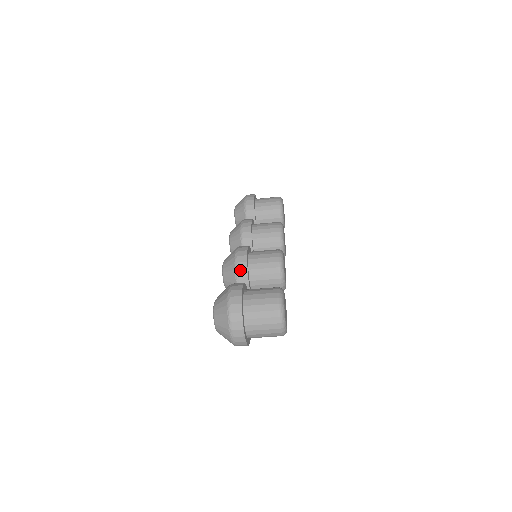
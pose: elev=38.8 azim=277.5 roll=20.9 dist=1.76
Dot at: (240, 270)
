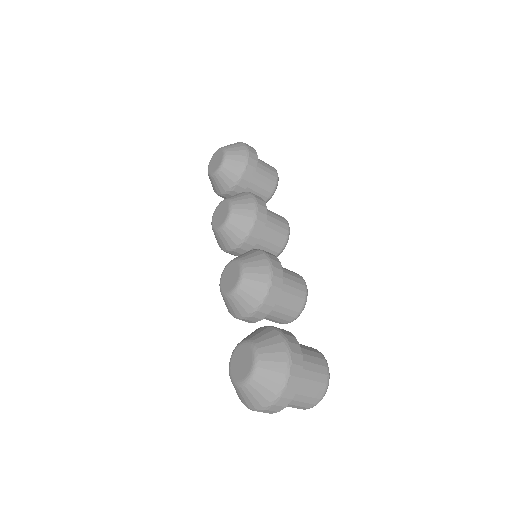
Dot at: (271, 296)
